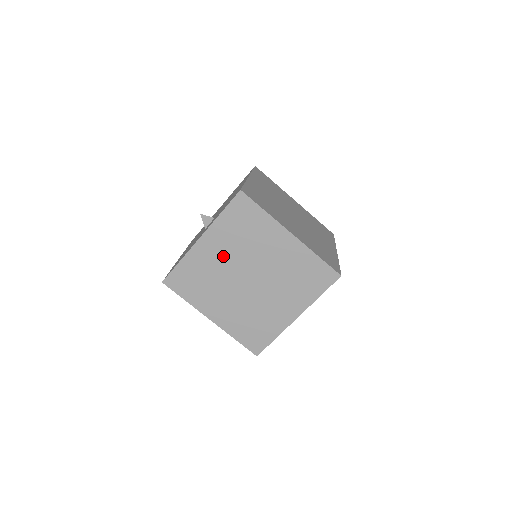
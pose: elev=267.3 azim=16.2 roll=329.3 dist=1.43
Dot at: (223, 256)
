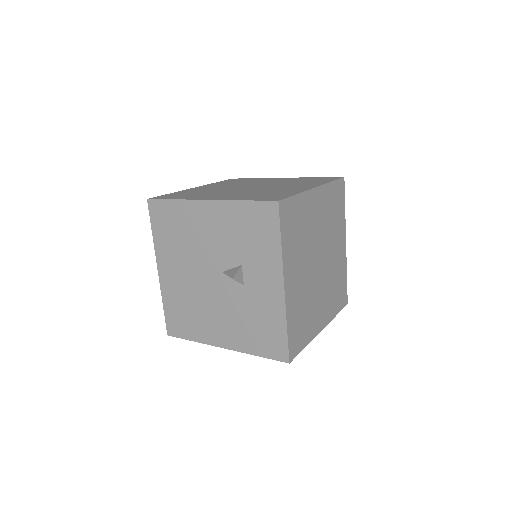
Dot at: (301, 273)
